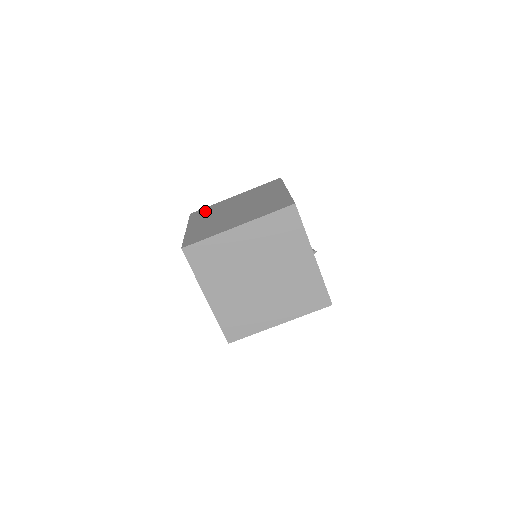
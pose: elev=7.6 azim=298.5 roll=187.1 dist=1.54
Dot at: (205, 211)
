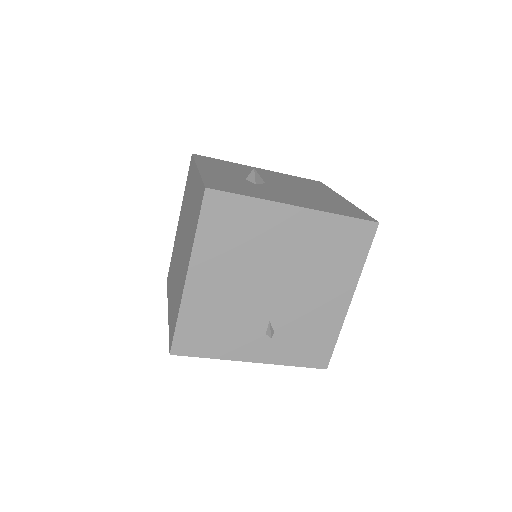
Dot at: (189, 179)
